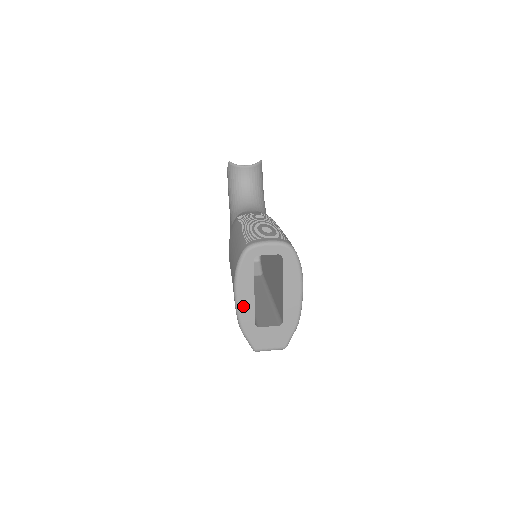
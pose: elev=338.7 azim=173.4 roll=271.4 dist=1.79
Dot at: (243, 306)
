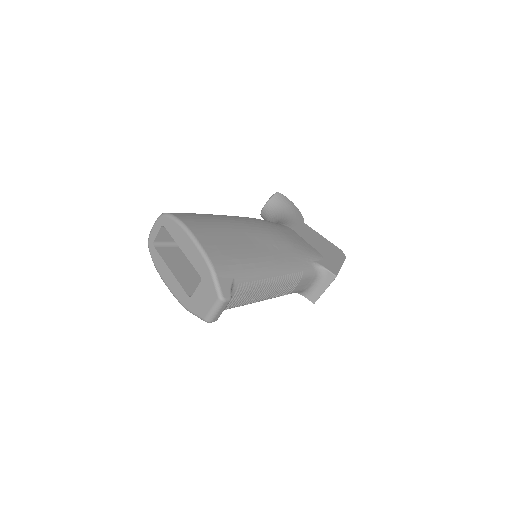
Dot at: (173, 288)
